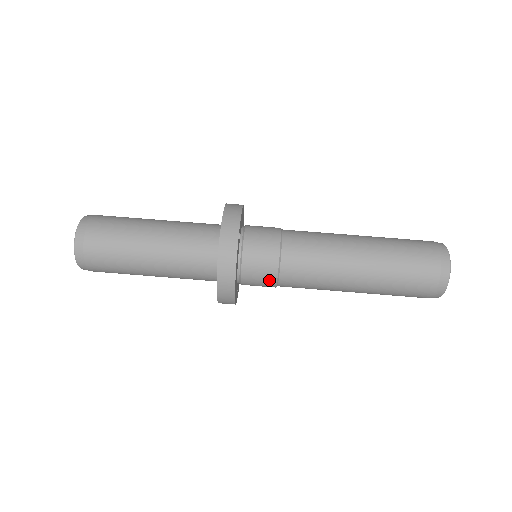
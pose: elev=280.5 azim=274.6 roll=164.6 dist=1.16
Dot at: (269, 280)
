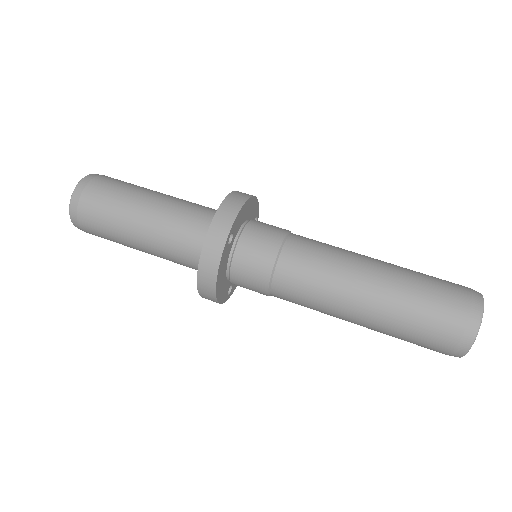
Dot at: (259, 290)
